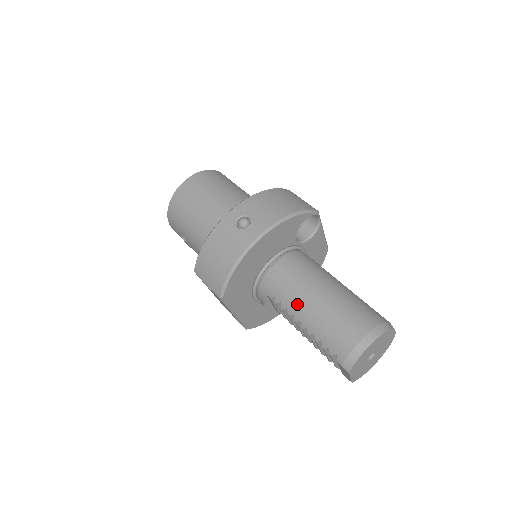
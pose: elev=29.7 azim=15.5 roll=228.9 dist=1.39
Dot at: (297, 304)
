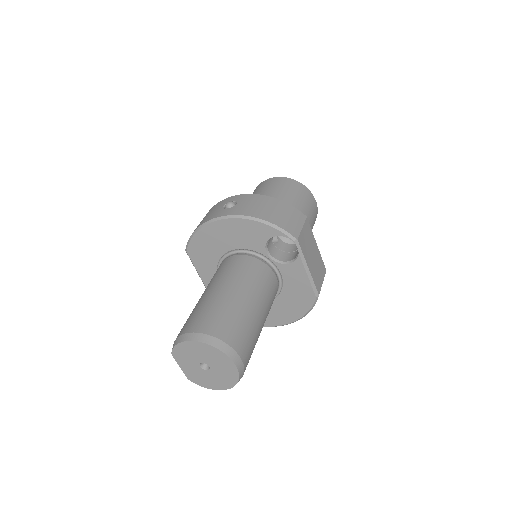
Dot at: (208, 287)
